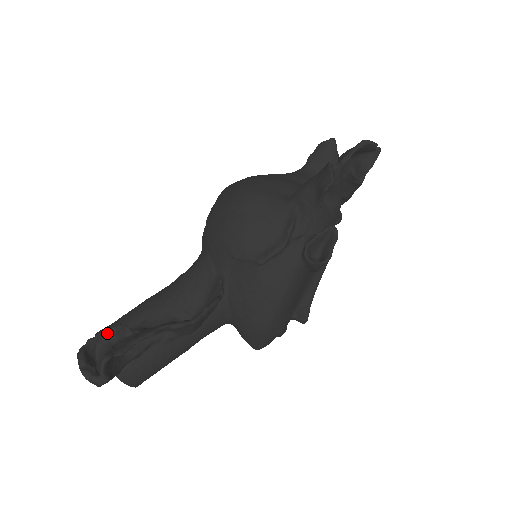
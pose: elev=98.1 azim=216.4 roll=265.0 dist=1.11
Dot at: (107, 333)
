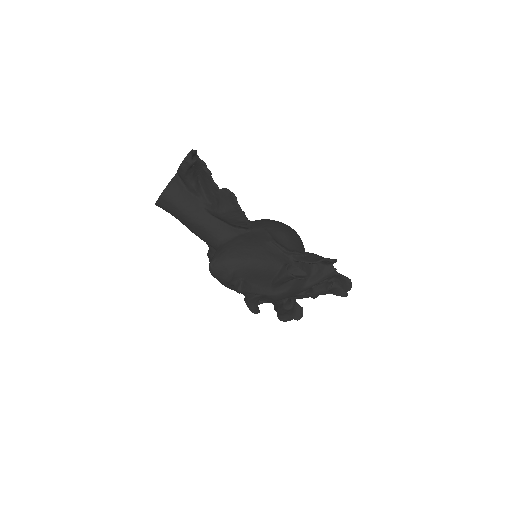
Dot at: (205, 166)
